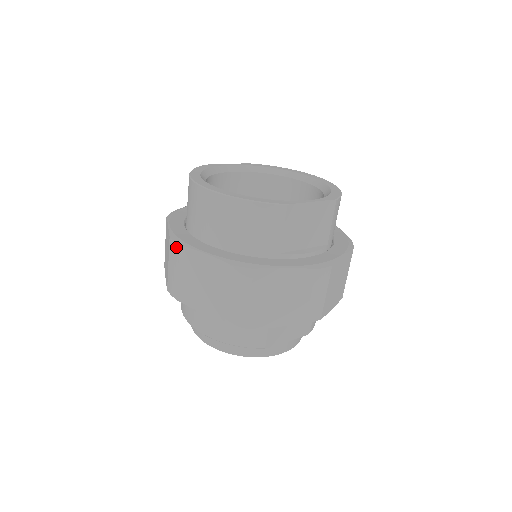
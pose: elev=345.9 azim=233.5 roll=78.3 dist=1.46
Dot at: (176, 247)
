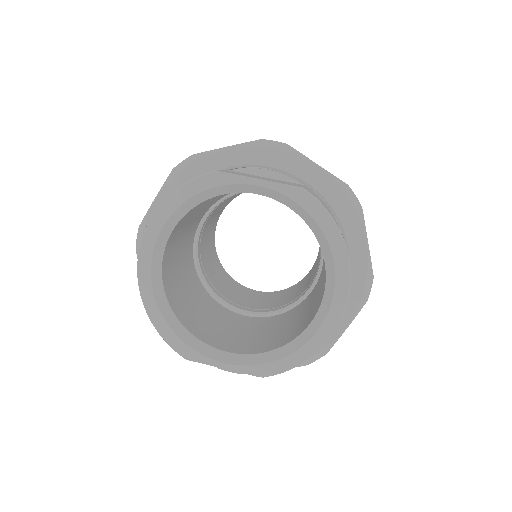
Dot at: (137, 243)
